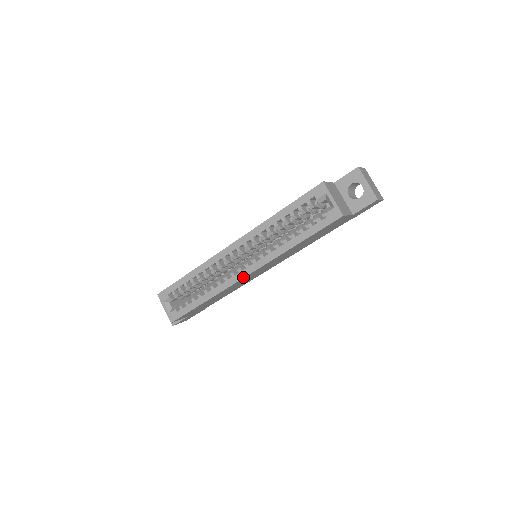
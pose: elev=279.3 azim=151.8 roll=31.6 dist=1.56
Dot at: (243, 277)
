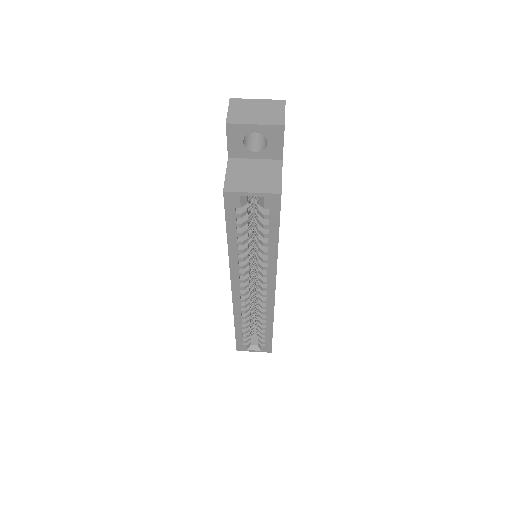
Dot at: (274, 297)
